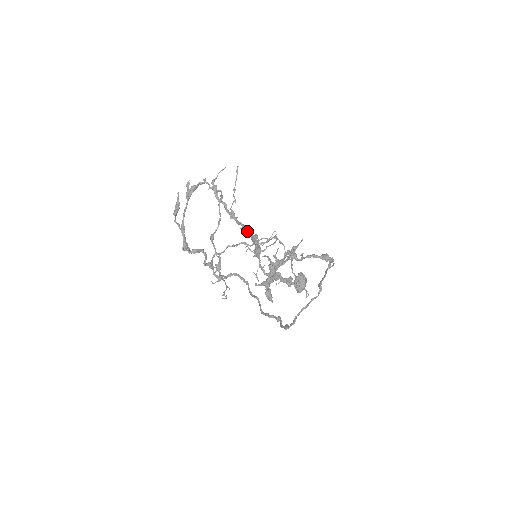
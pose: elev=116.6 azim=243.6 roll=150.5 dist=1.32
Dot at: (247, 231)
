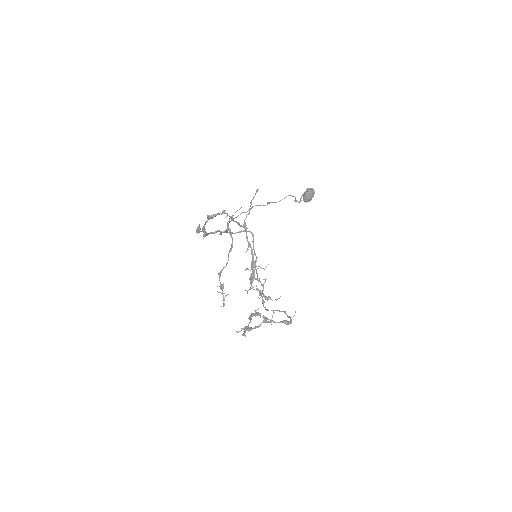
Dot at: (251, 251)
